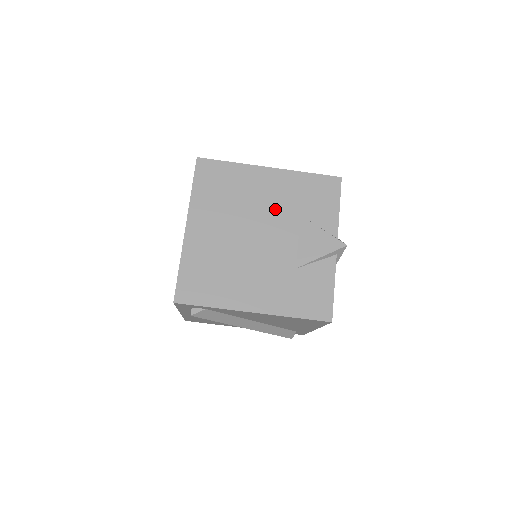
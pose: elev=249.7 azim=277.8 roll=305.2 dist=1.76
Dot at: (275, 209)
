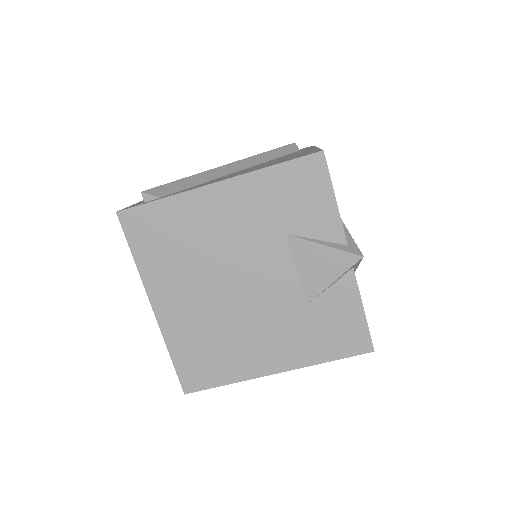
Dot at: (249, 240)
